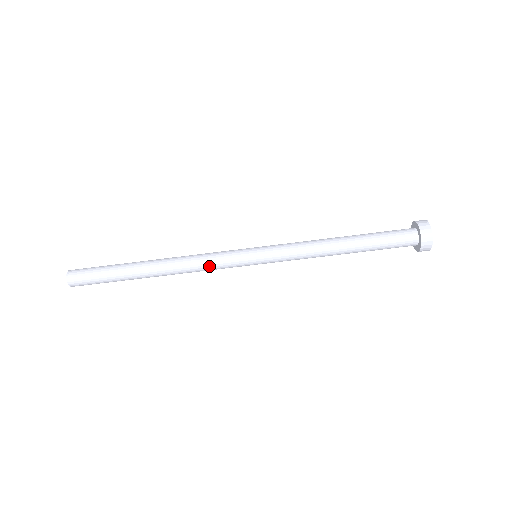
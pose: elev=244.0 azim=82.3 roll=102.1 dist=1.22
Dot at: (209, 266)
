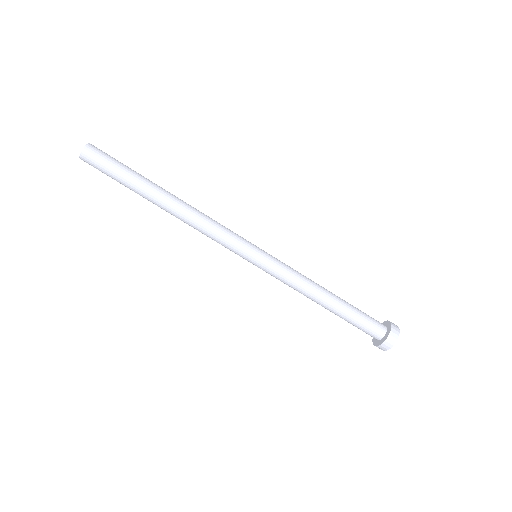
Dot at: (213, 238)
